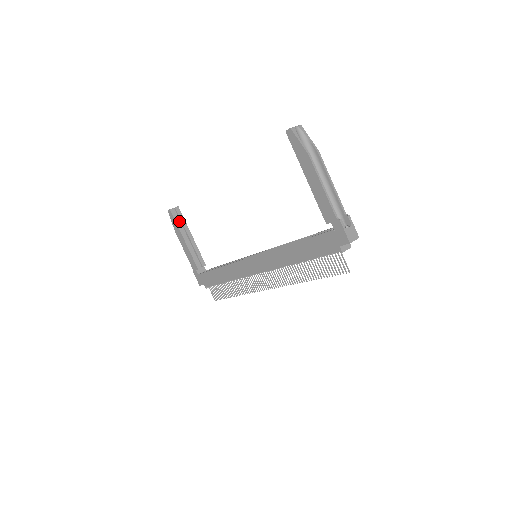
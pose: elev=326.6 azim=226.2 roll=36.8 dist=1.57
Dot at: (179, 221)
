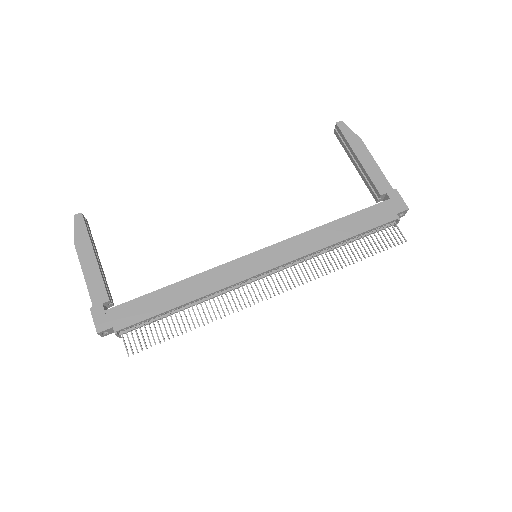
Dot at: (89, 233)
